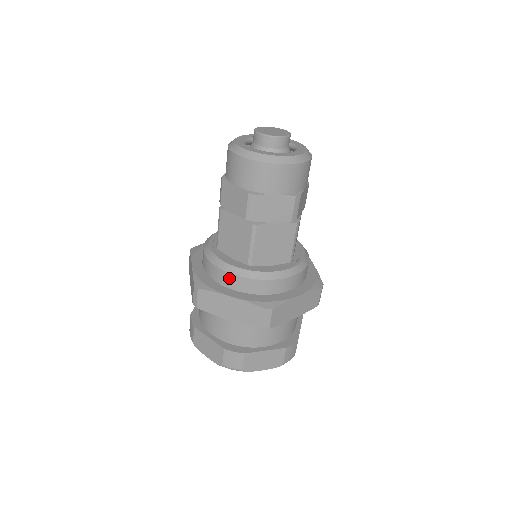
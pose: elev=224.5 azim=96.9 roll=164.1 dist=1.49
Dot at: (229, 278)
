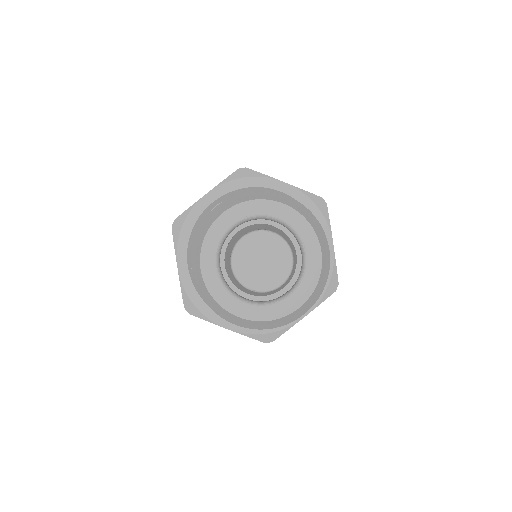
Dot at: occluded
